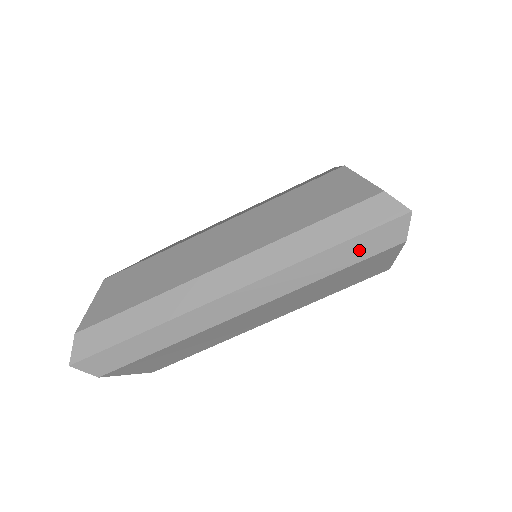
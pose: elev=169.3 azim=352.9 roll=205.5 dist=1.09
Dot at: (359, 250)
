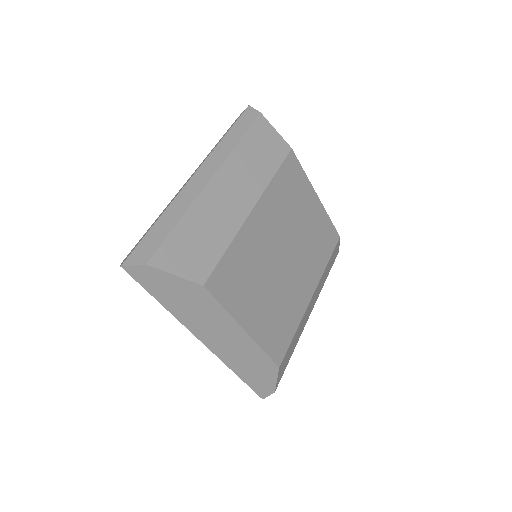
Dot at: (242, 126)
